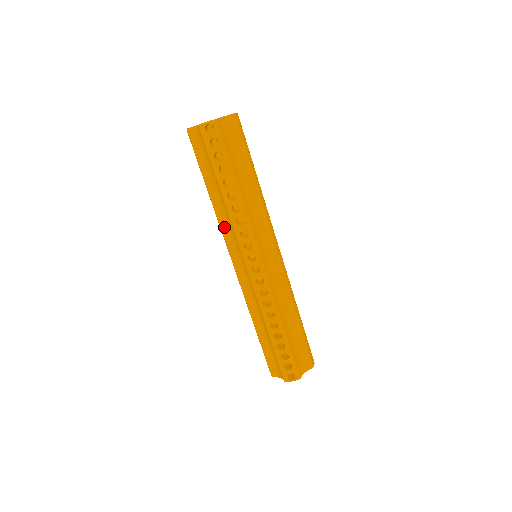
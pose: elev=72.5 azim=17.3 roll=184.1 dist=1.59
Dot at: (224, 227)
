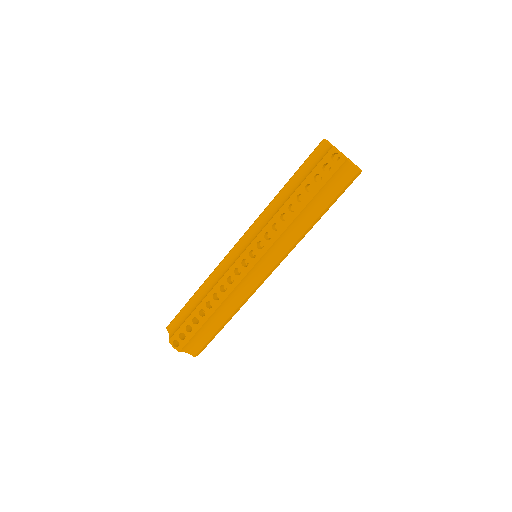
Dot at: (264, 216)
